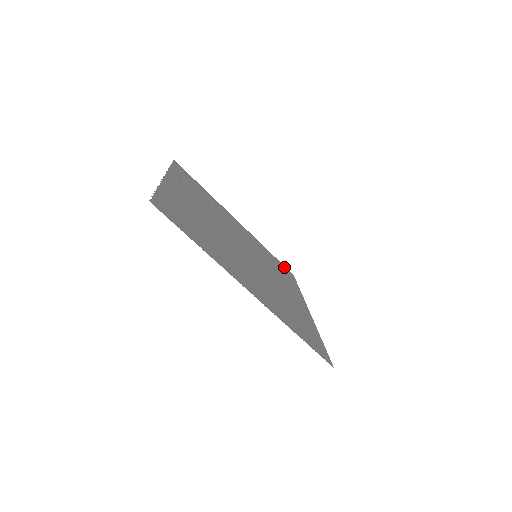
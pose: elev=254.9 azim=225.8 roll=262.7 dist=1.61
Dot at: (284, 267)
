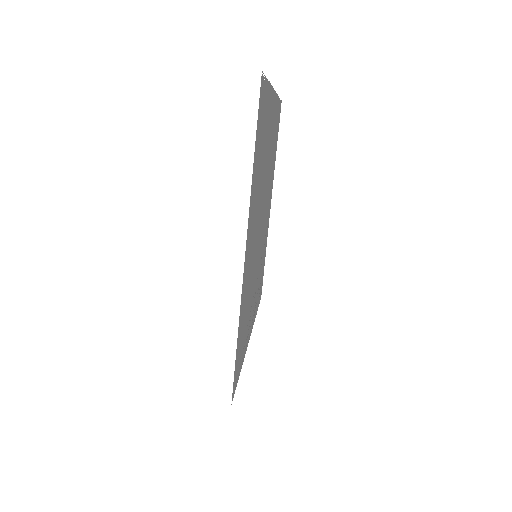
Dot at: (237, 379)
